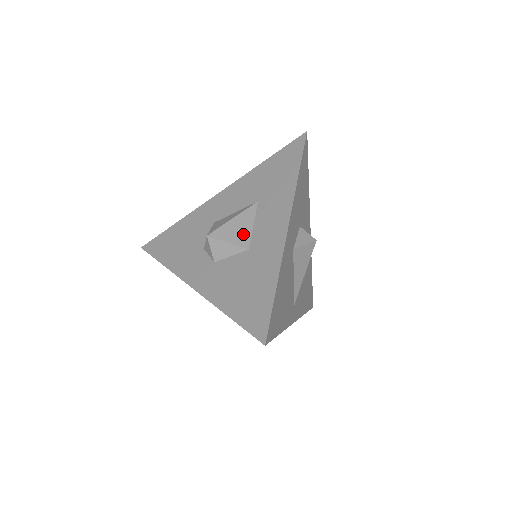
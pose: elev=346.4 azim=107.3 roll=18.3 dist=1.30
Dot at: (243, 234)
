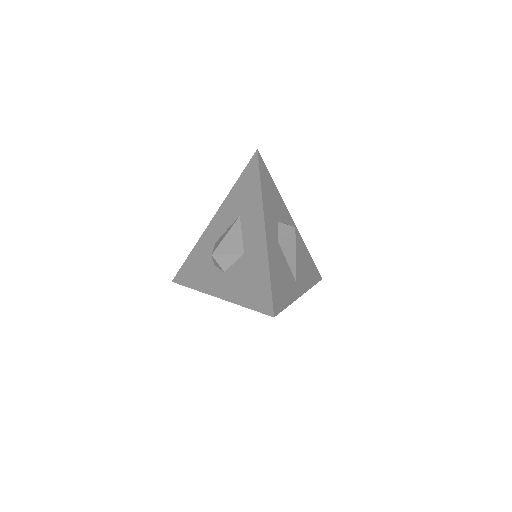
Dot at: (237, 244)
